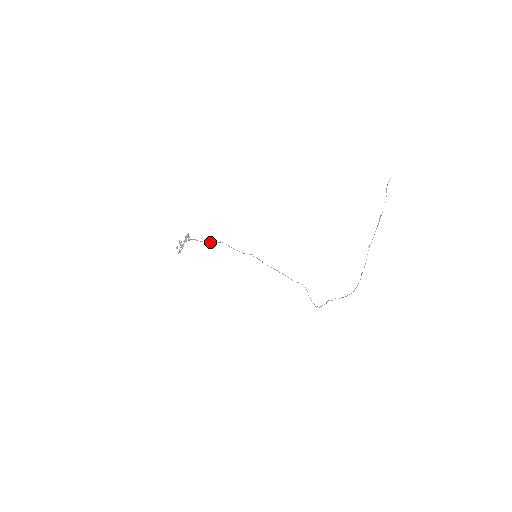
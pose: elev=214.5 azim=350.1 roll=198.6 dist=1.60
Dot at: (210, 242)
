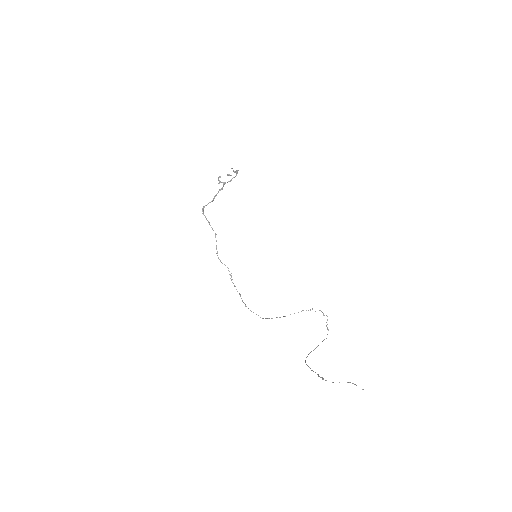
Dot at: occluded
